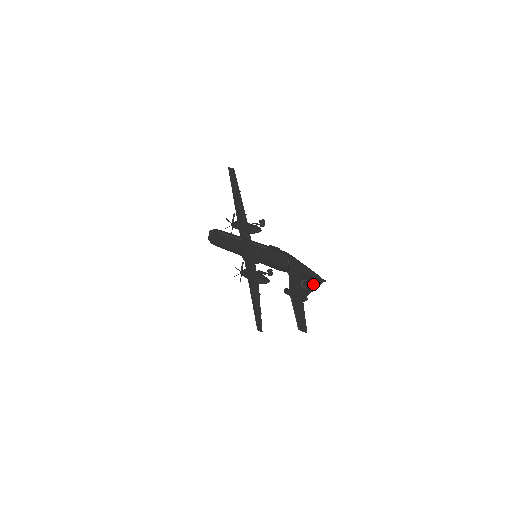
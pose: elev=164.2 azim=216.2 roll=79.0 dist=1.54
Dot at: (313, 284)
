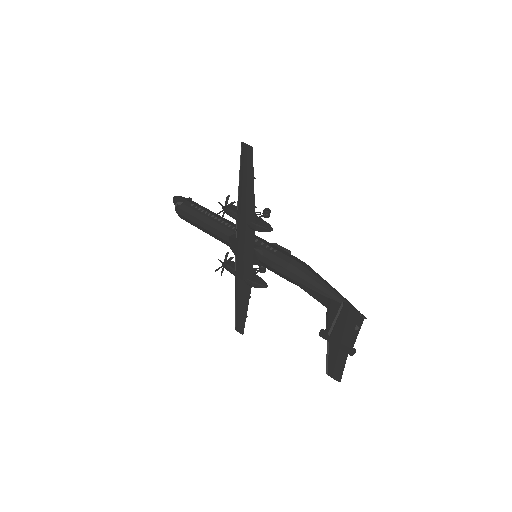
Dot at: occluded
